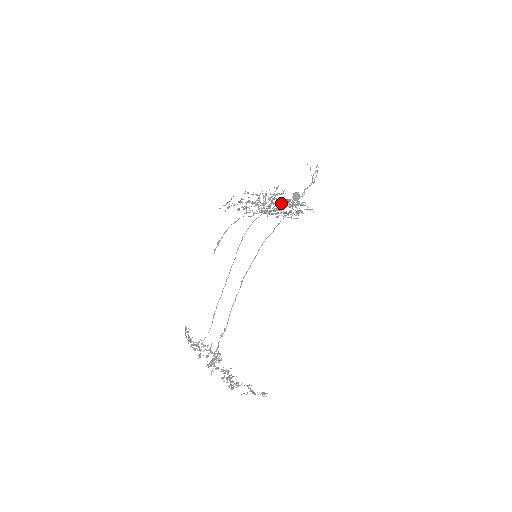
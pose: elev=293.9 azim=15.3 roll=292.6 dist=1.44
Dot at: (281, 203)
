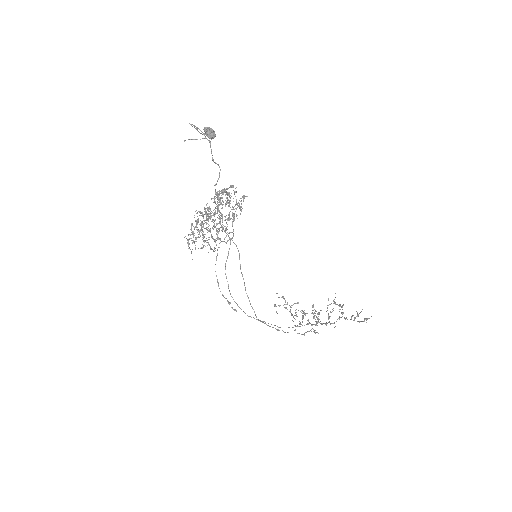
Dot at: occluded
